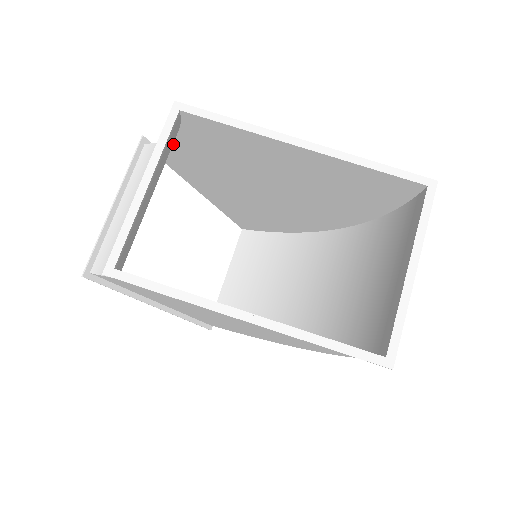
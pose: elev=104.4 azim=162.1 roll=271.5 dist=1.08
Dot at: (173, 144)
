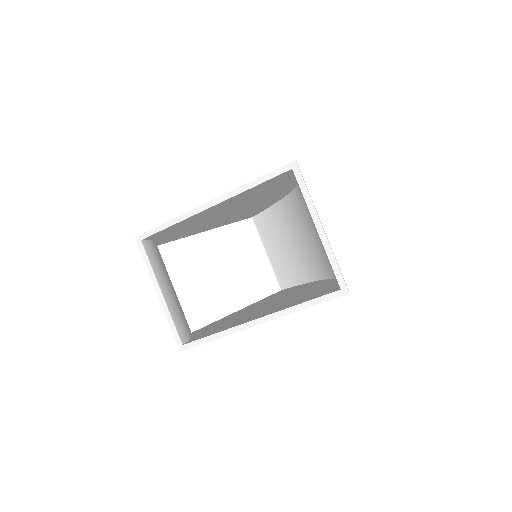
Dot at: (159, 241)
